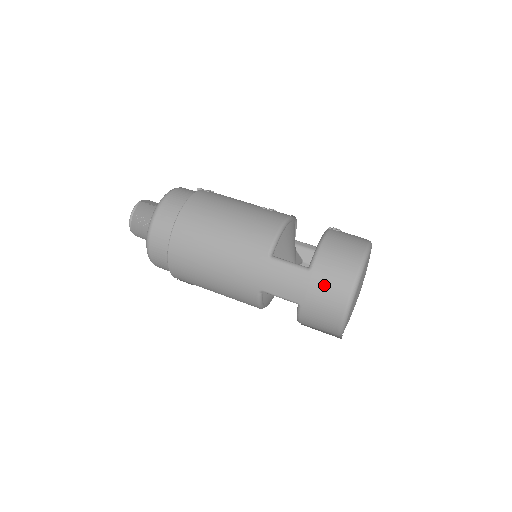
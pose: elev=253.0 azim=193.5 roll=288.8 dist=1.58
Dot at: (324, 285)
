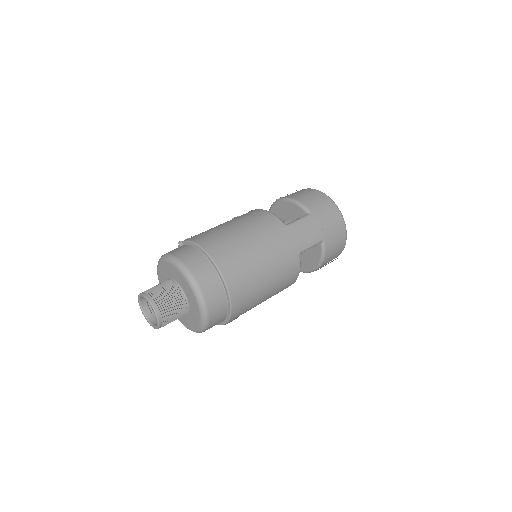
Dot at: (324, 215)
